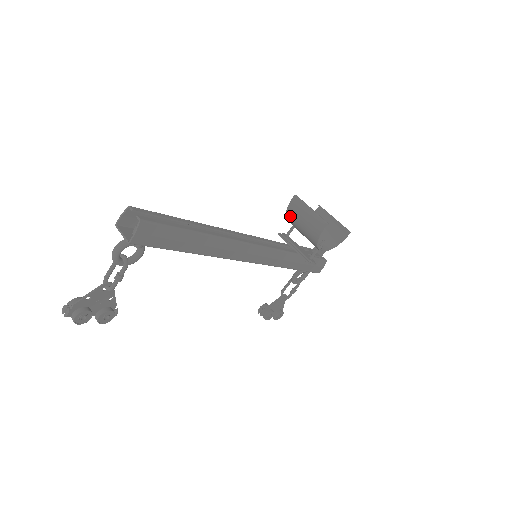
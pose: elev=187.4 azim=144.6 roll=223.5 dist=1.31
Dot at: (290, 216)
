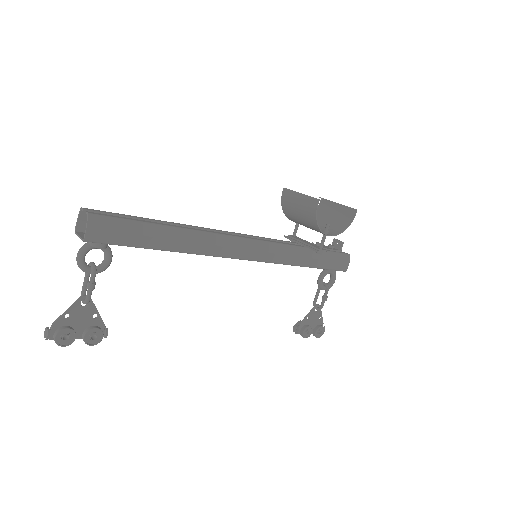
Dot at: (286, 211)
